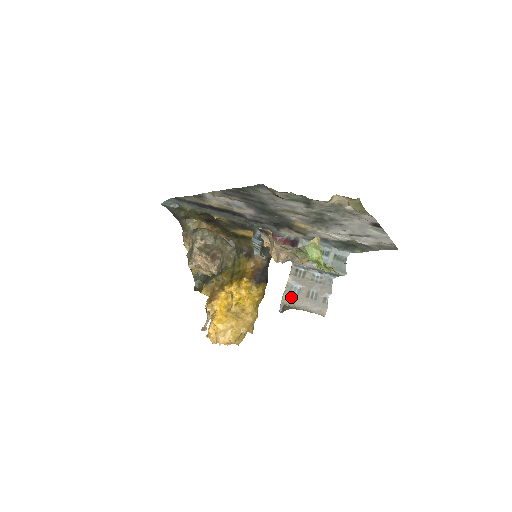
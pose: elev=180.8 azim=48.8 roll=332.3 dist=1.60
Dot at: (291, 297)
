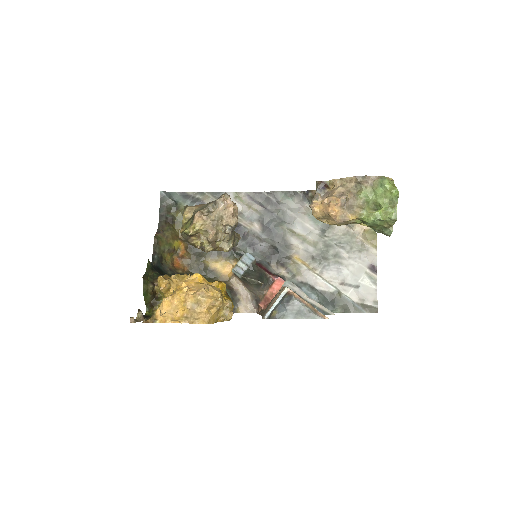
Dot at: occluded
